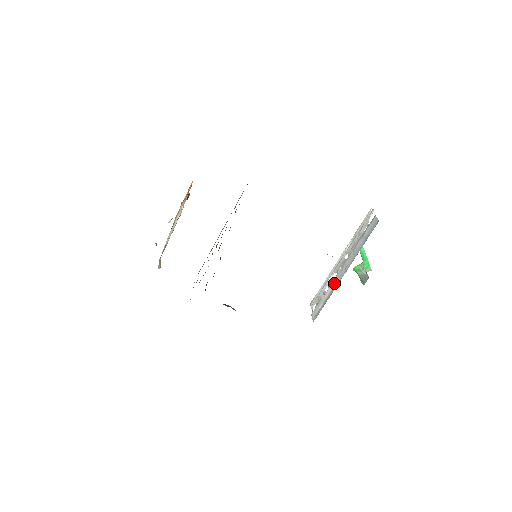
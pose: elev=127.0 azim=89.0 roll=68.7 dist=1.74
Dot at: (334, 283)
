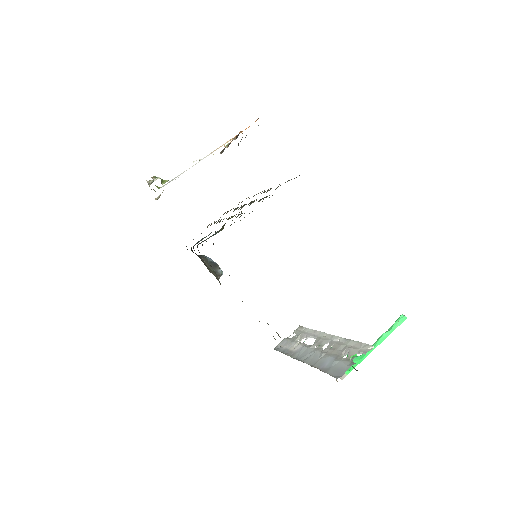
Dot at: (299, 350)
